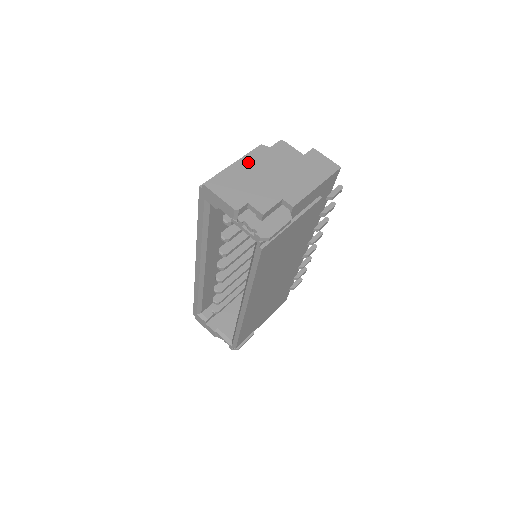
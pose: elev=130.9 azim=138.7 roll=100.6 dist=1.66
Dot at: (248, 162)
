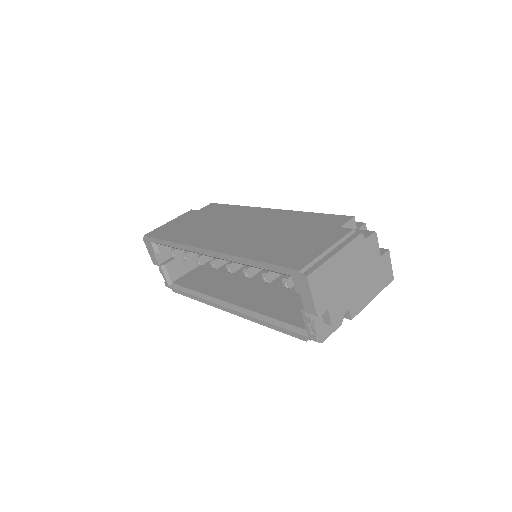
Dot at: (346, 255)
